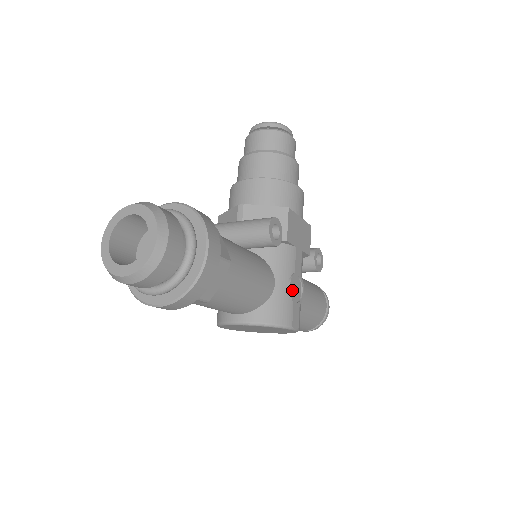
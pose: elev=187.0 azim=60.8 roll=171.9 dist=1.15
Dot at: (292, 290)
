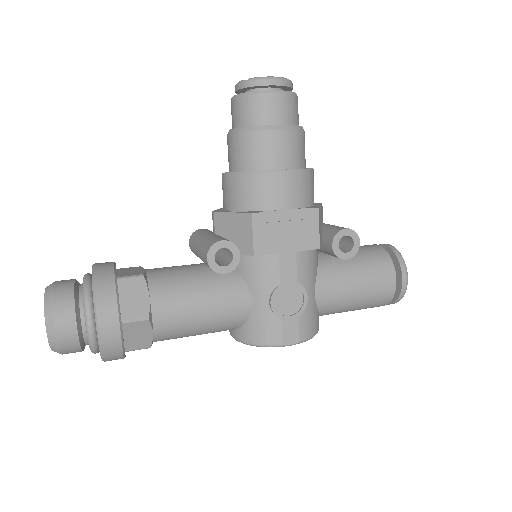
Dot at: (279, 304)
